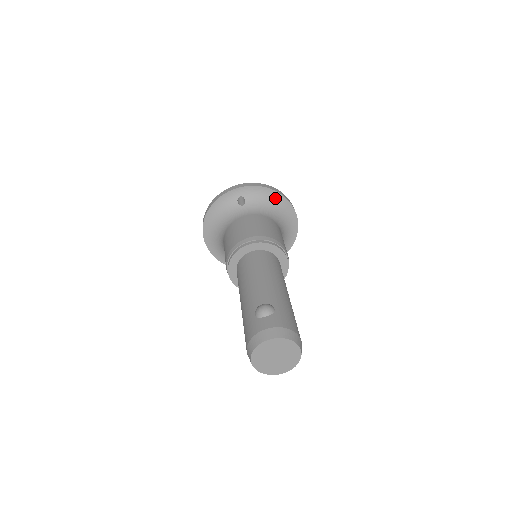
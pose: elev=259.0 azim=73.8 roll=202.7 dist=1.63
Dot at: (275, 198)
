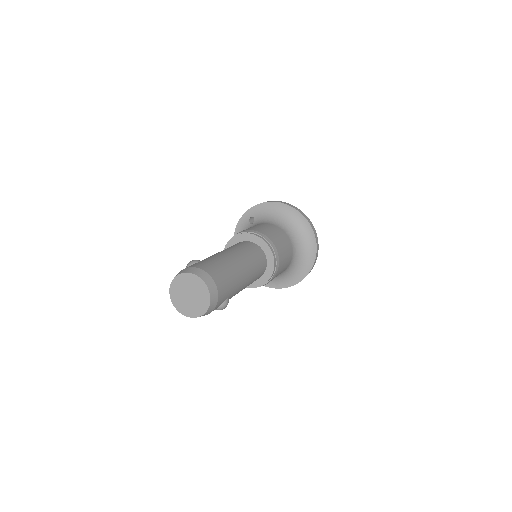
Dot at: (279, 208)
